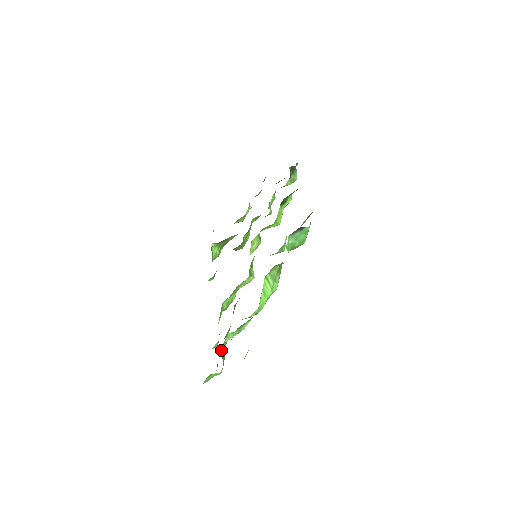
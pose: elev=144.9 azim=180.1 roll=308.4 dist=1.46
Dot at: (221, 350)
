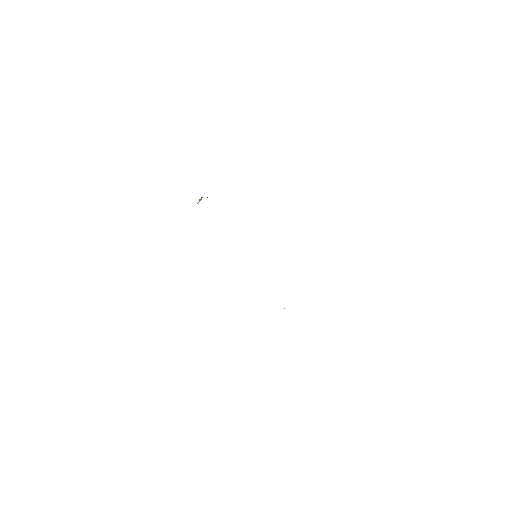
Dot at: occluded
